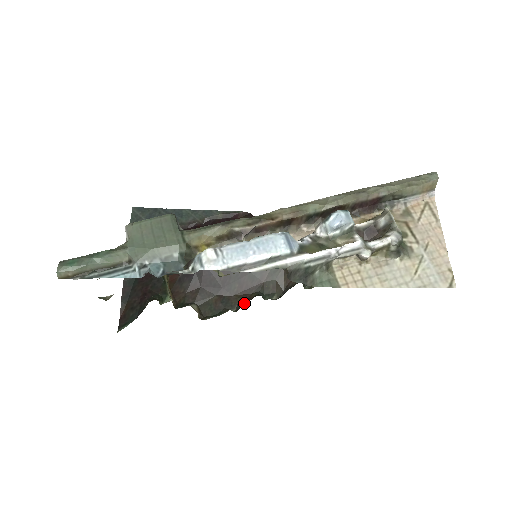
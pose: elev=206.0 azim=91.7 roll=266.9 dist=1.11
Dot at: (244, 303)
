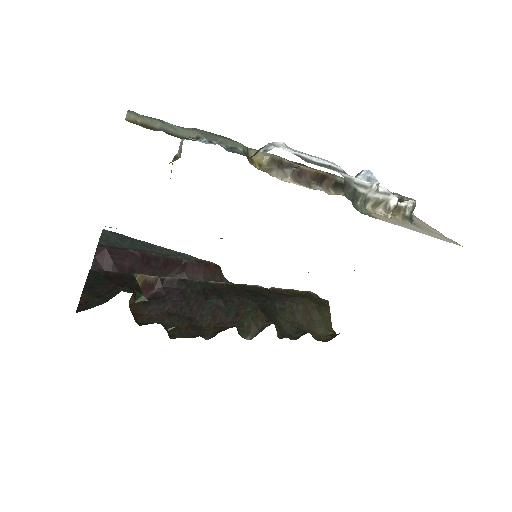
Dot at: (220, 331)
